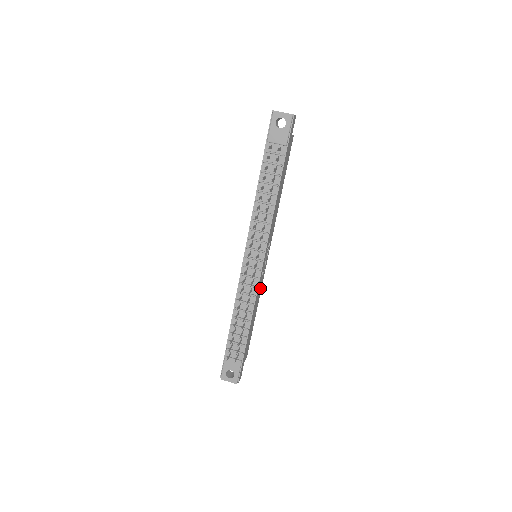
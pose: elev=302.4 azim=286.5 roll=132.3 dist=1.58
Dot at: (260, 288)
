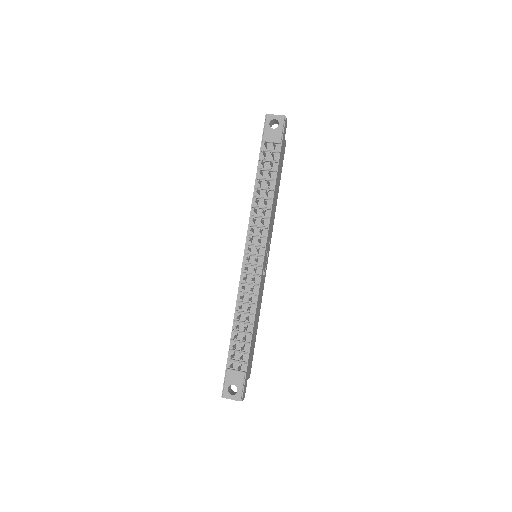
Dot at: (261, 292)
